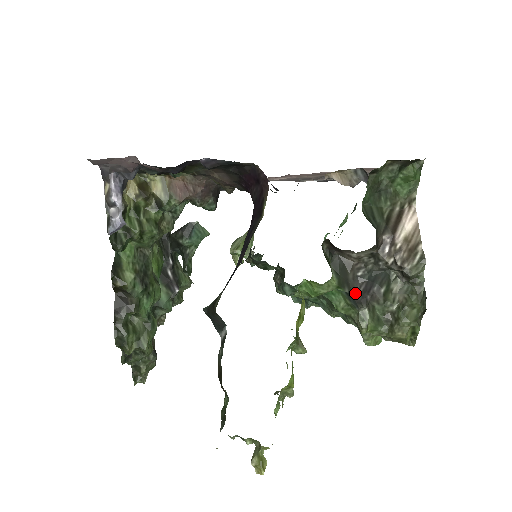
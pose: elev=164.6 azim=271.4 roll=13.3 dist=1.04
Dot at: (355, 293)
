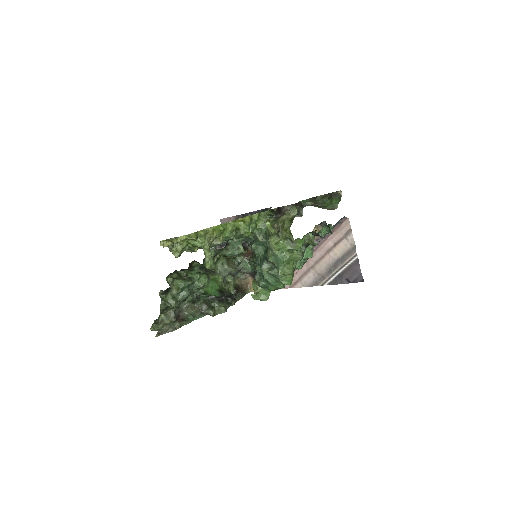
Dot at: occluded
